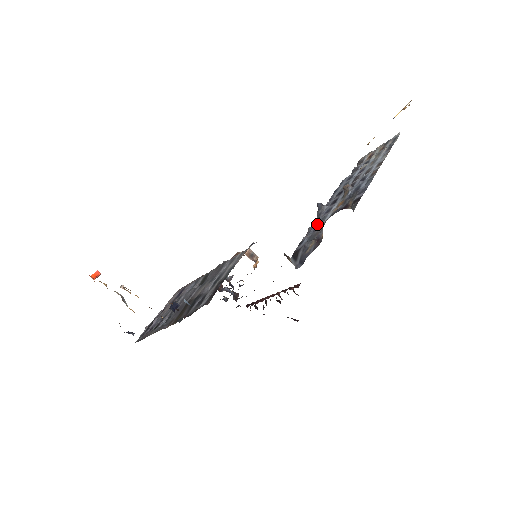
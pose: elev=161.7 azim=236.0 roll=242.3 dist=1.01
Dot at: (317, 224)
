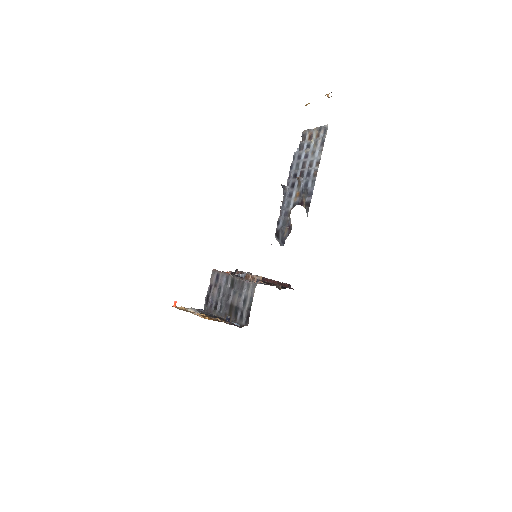
Dot at: (285, 207)
